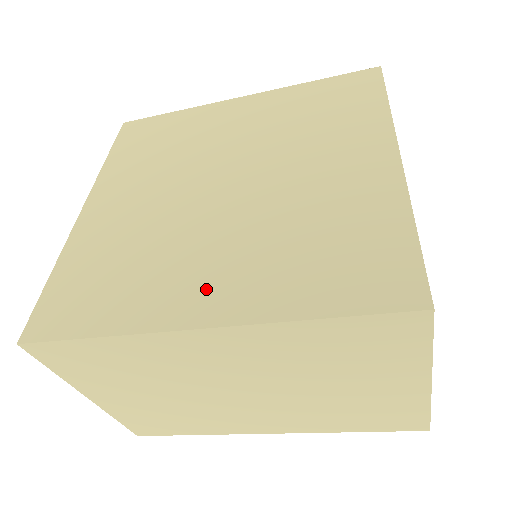
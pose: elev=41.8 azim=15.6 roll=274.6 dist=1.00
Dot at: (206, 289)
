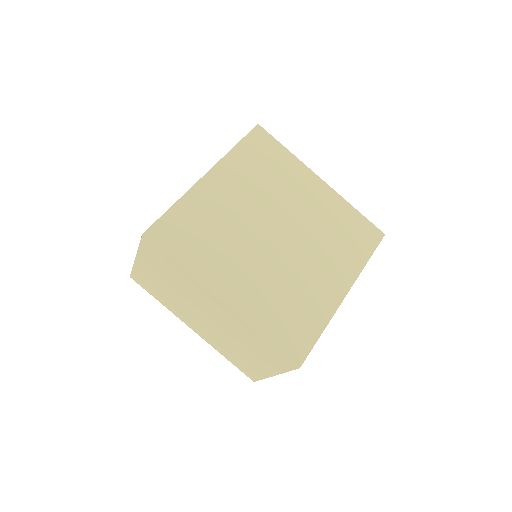
Dot at: (235, 285)
